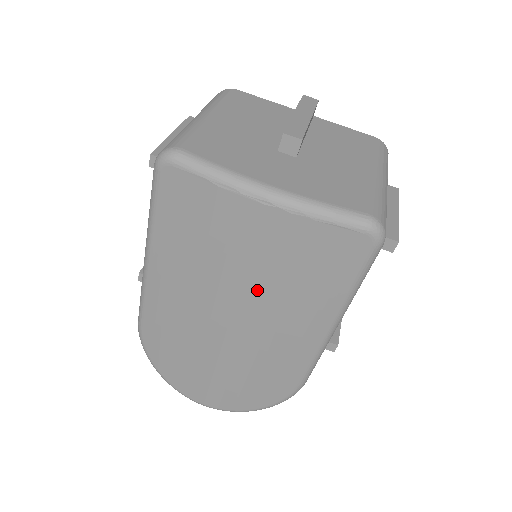
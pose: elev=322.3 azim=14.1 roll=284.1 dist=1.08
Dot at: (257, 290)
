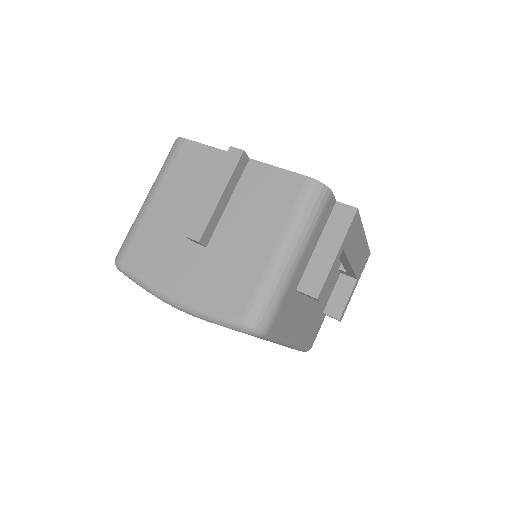
Dot at: occluded
